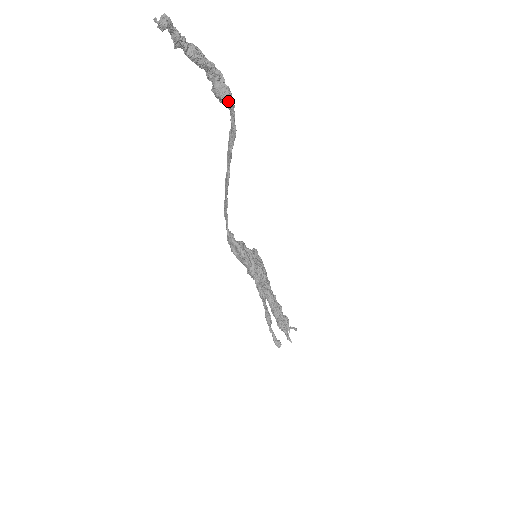
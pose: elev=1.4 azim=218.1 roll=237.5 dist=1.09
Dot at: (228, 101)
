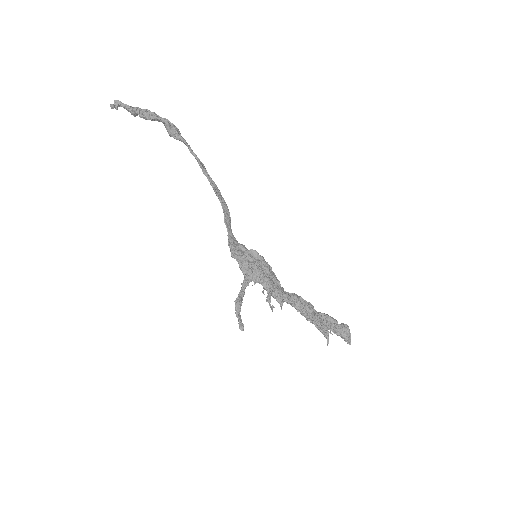
Dot at: (176, 137)
